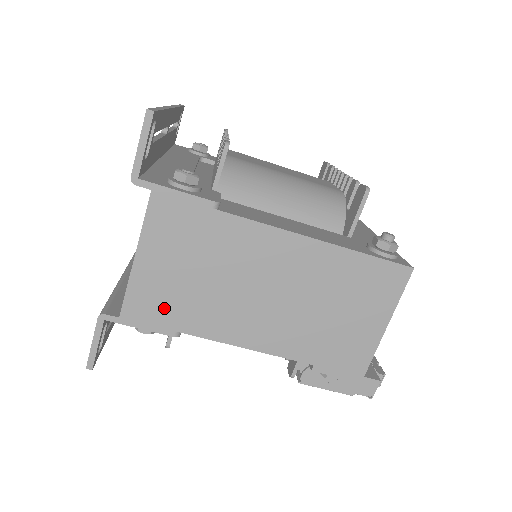
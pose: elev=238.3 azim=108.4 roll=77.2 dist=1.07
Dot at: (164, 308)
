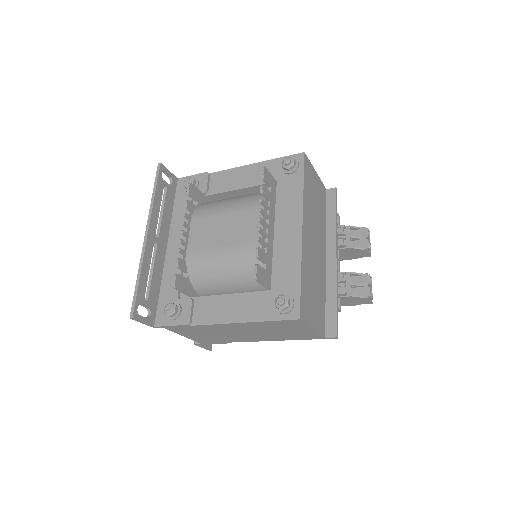
Dot at: (212, 340)
